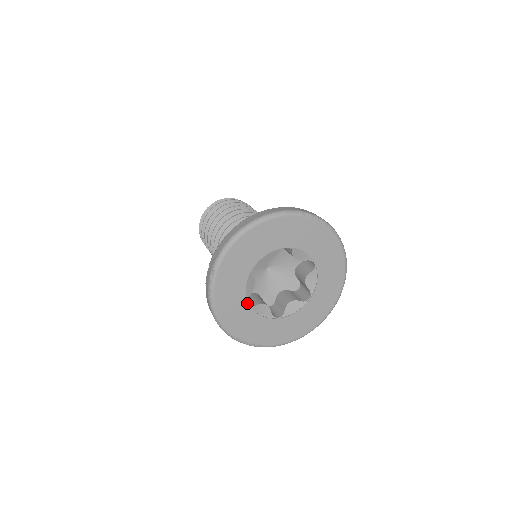
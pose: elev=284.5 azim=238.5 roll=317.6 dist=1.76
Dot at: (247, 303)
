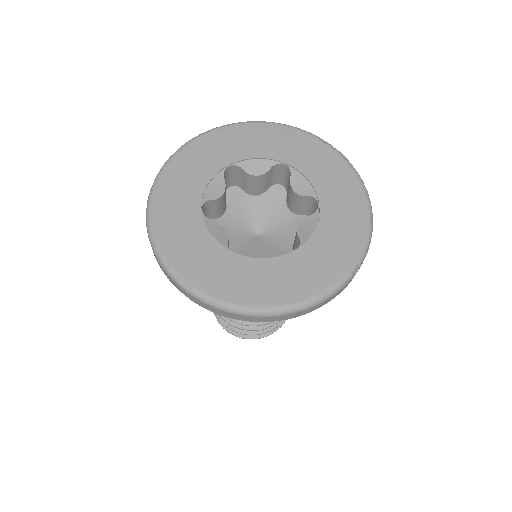
Dot at: (199, 205)
